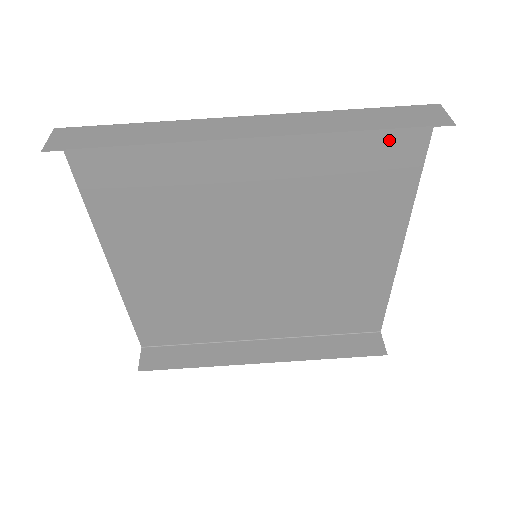
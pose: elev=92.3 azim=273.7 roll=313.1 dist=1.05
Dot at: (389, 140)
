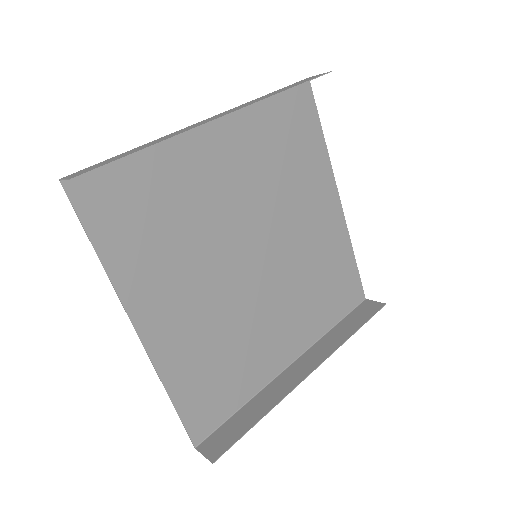
Dot at: (295, 113)
